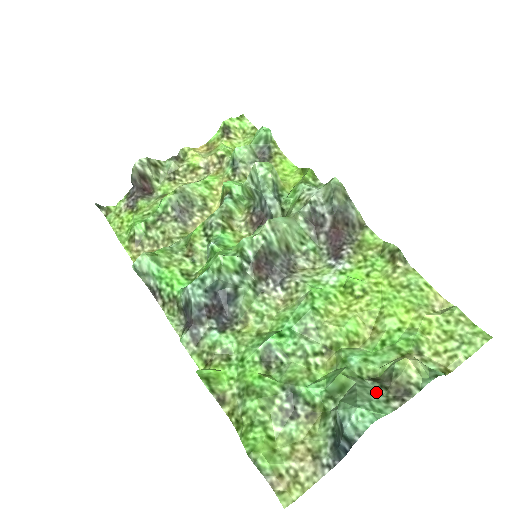
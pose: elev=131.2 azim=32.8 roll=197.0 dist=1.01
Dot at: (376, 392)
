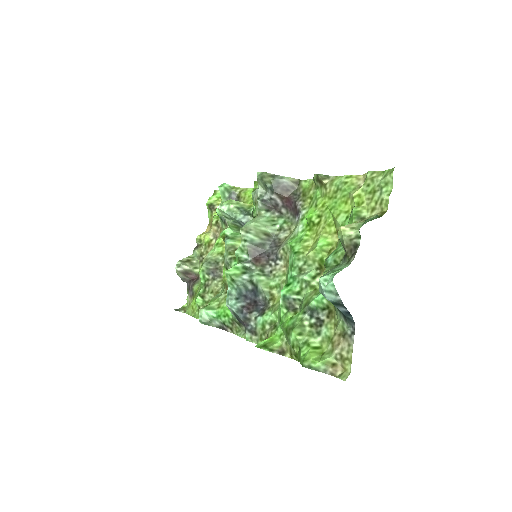
Dot at: (342, 263)
